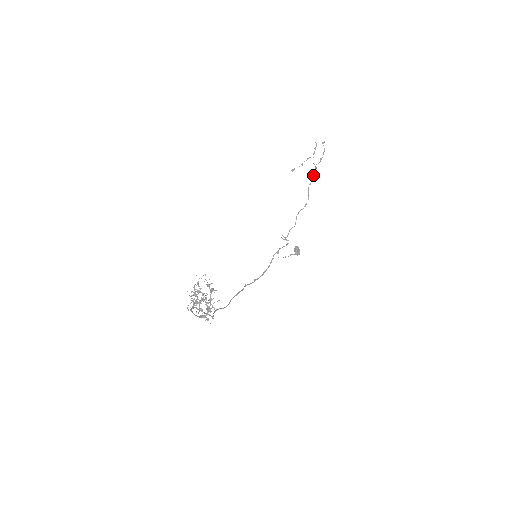
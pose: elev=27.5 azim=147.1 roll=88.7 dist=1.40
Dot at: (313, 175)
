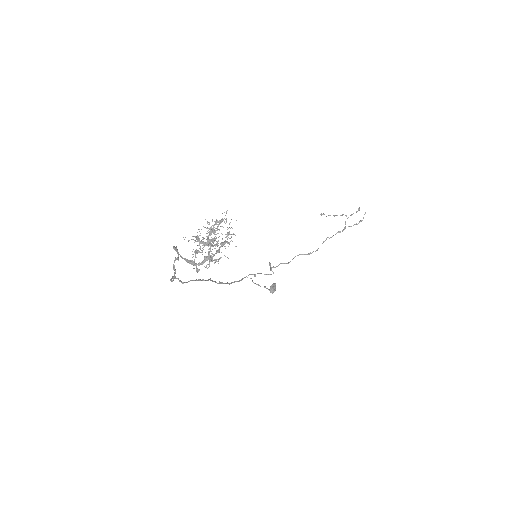
Dot at: (338, 232)
